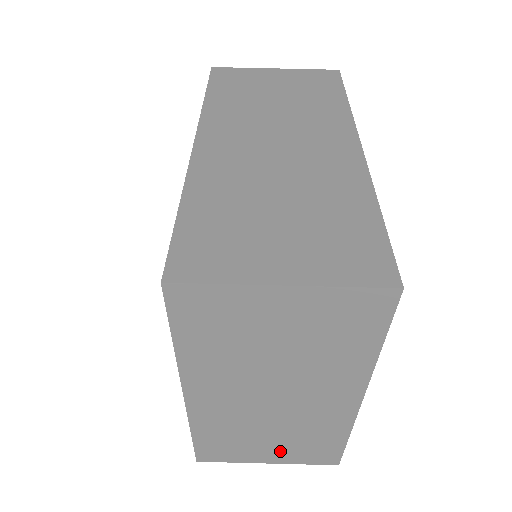
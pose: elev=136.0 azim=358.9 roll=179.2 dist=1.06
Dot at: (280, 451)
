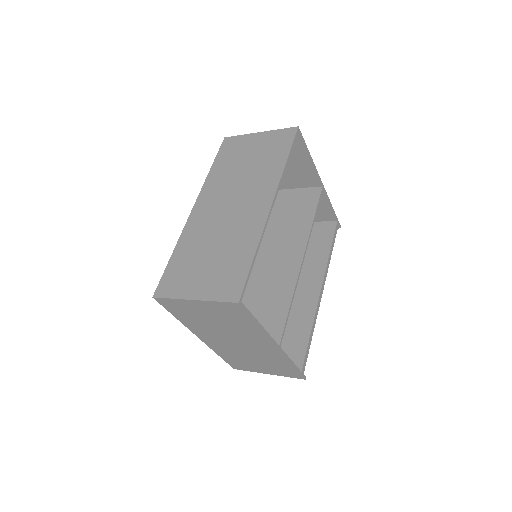
Dot at: (267, 368)
